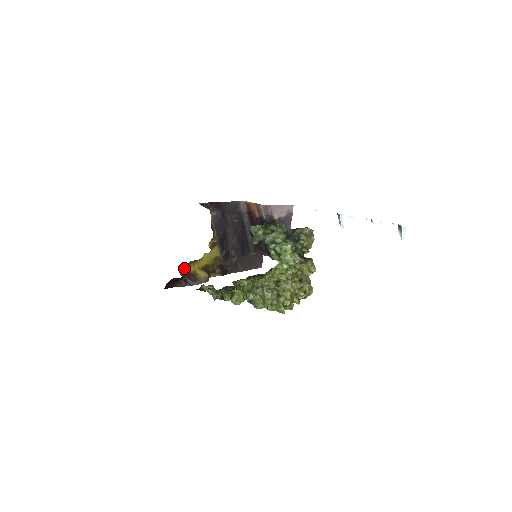
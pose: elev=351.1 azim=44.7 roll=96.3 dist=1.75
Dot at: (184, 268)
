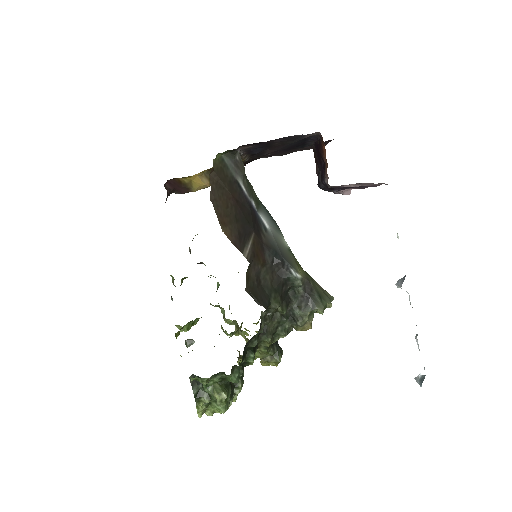
Dot at: occluded
